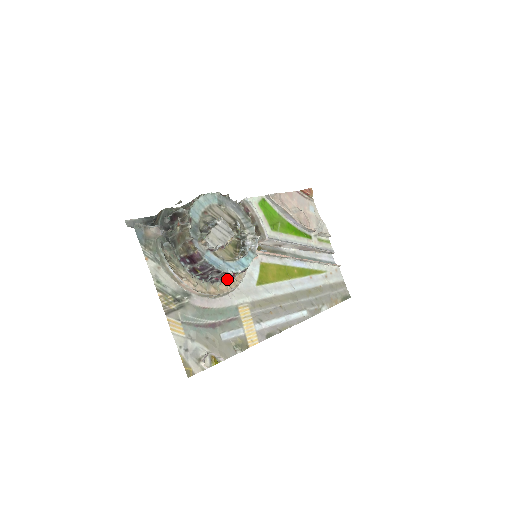
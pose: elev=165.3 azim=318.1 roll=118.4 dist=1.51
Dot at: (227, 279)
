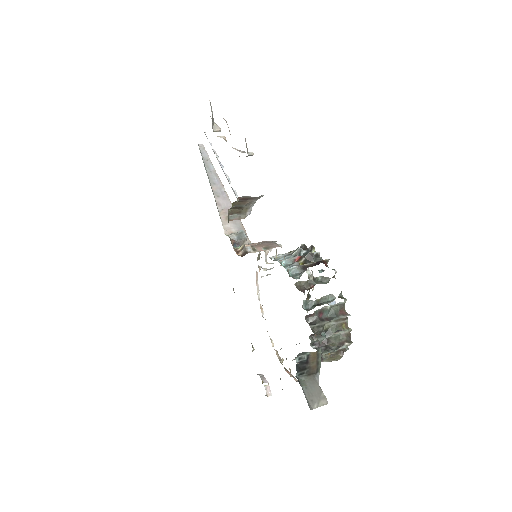
Dot at: occluded
